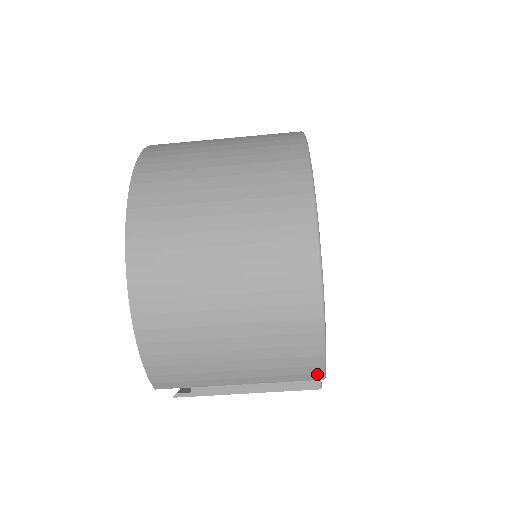
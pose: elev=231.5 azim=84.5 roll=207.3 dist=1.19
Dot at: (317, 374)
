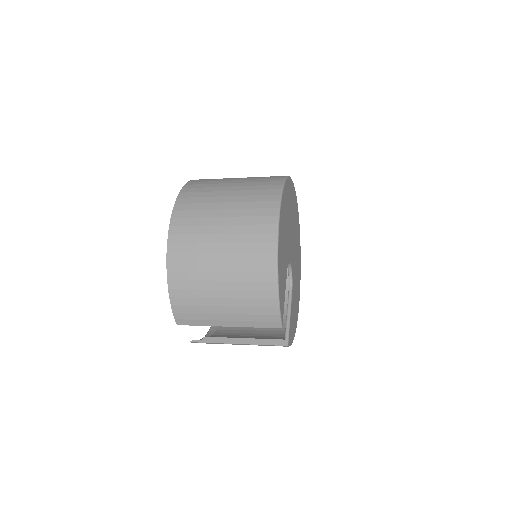
Dot at: (276, 322)
